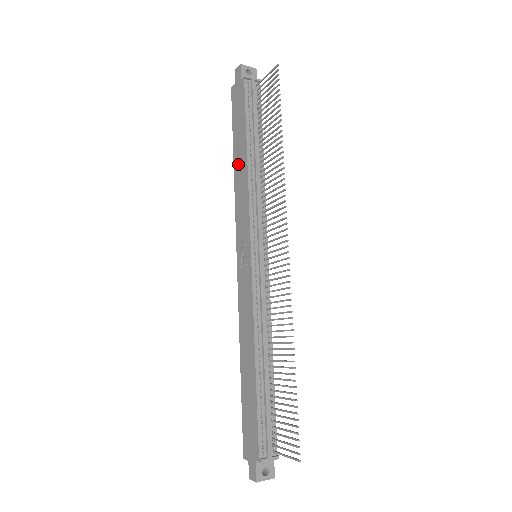
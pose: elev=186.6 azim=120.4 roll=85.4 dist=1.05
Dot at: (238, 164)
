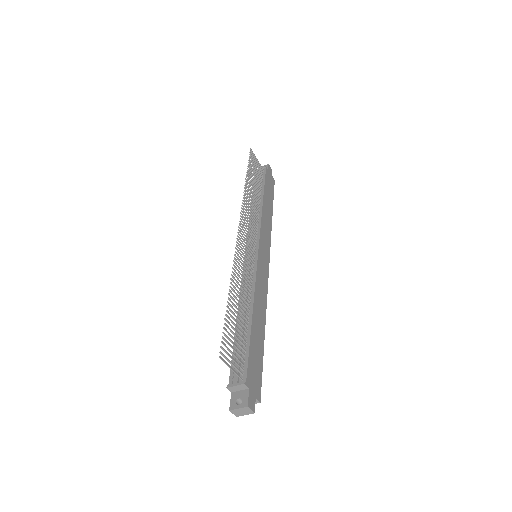
Dot at: occluded
